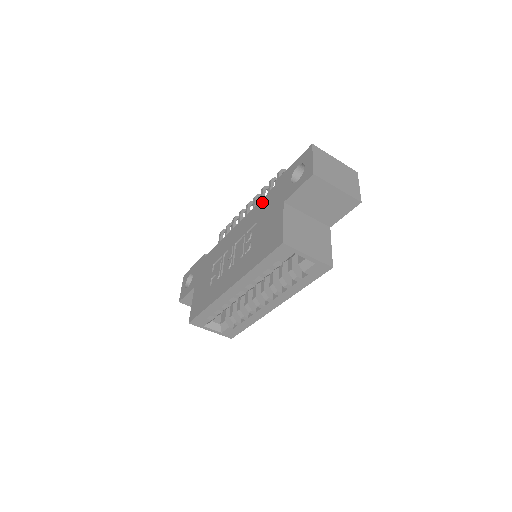
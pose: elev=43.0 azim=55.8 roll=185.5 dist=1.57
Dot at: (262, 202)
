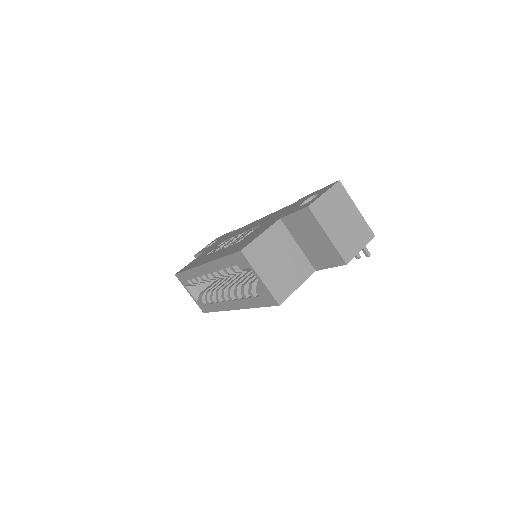
Dot at: (280, 210)
